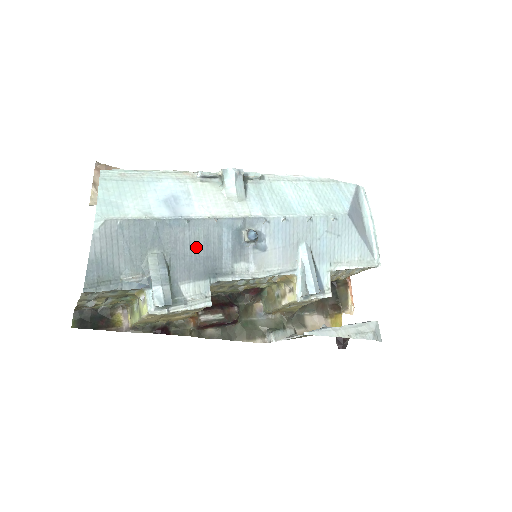
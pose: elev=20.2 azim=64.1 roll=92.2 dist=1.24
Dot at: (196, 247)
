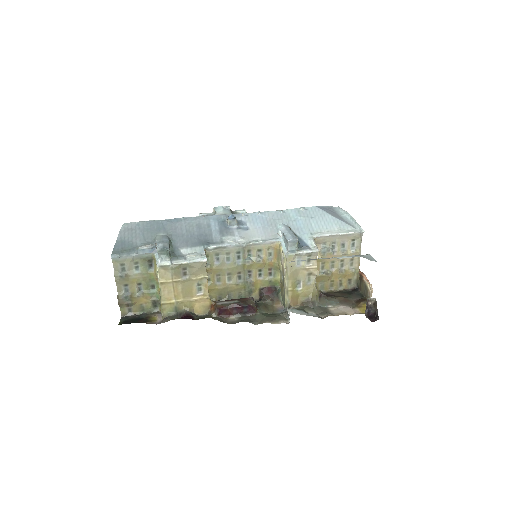
Dot at: (191, 230)
